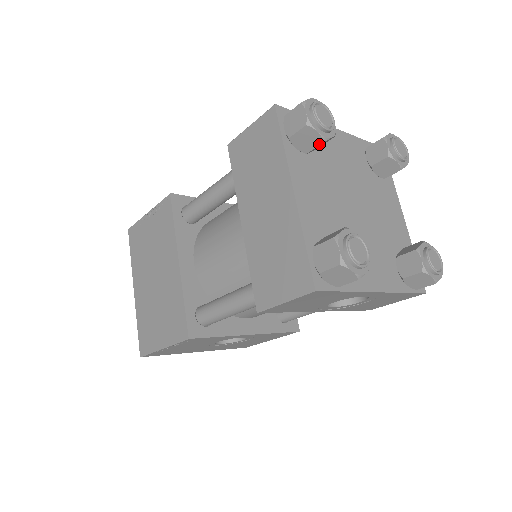
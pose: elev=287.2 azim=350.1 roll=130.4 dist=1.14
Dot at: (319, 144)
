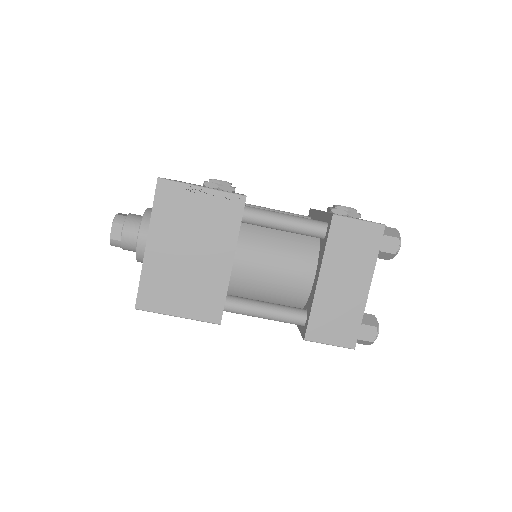
Dot at: (385, 259)
